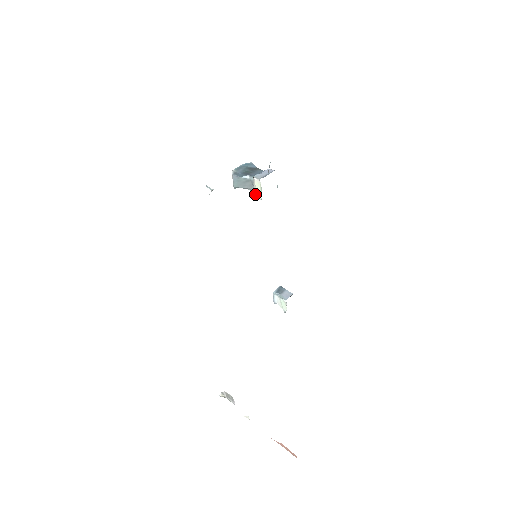
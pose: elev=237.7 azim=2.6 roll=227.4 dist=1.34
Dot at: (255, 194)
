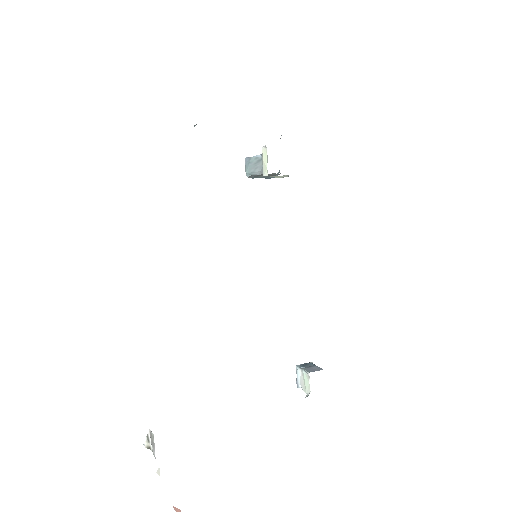
Dot at: (263, 171)
